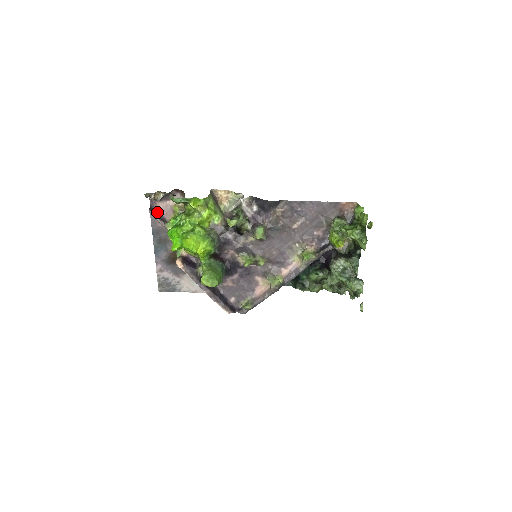
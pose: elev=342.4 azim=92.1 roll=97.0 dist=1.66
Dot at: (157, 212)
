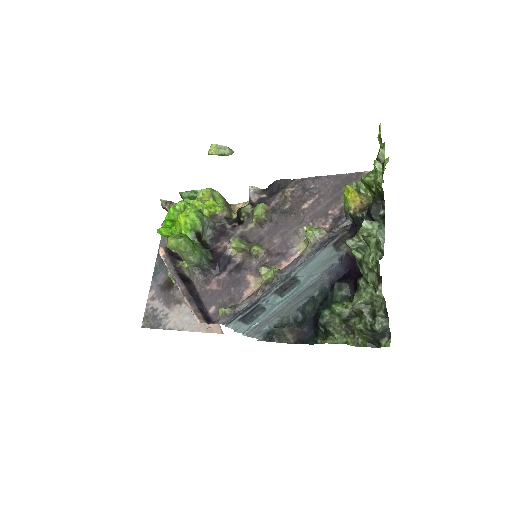
Dot at: occluded
